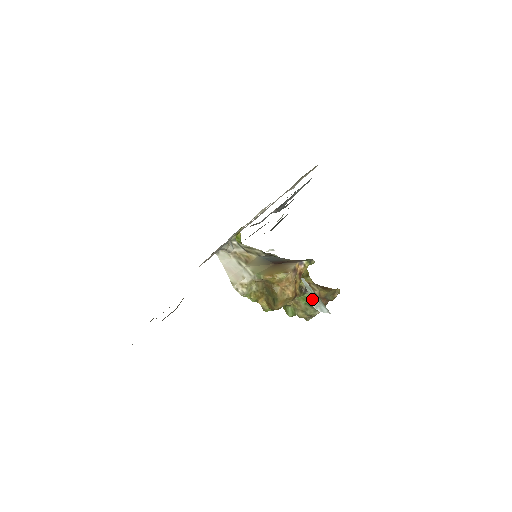
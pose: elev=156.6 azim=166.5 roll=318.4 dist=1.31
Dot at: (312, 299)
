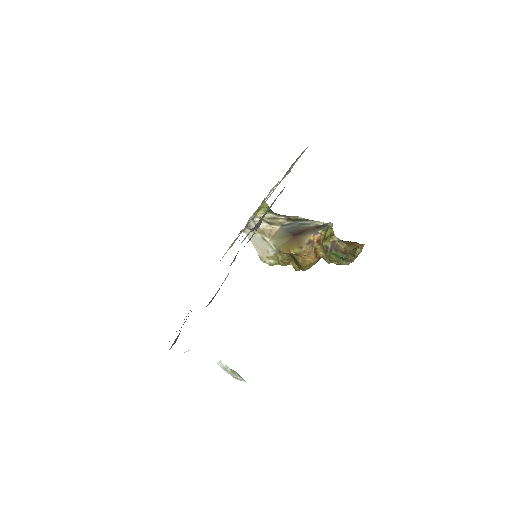
Dot at: (230, 374)
